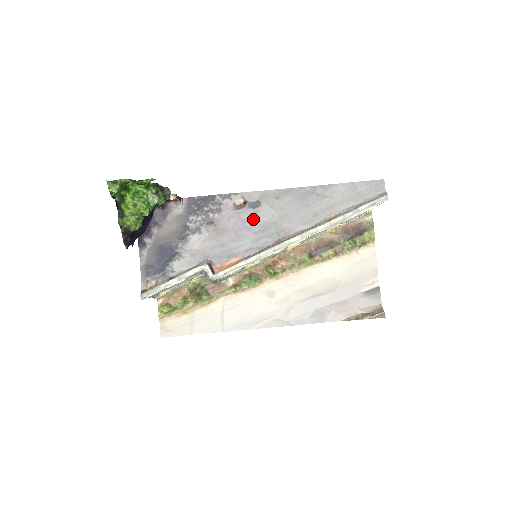
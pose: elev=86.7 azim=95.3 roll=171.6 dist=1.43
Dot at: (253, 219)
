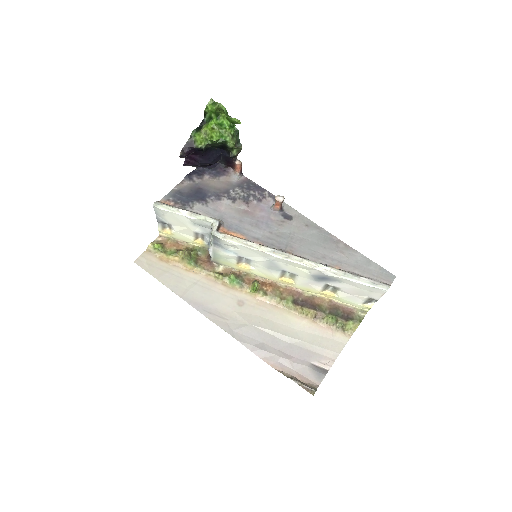
Dot at: (278, 224)
